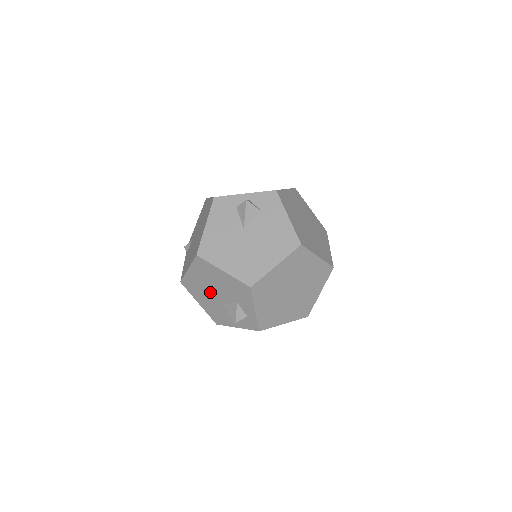
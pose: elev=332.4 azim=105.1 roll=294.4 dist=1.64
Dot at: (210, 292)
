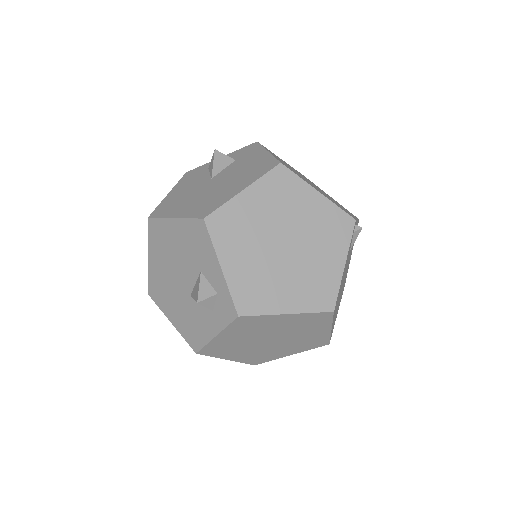
Dot at: (174, 281)
